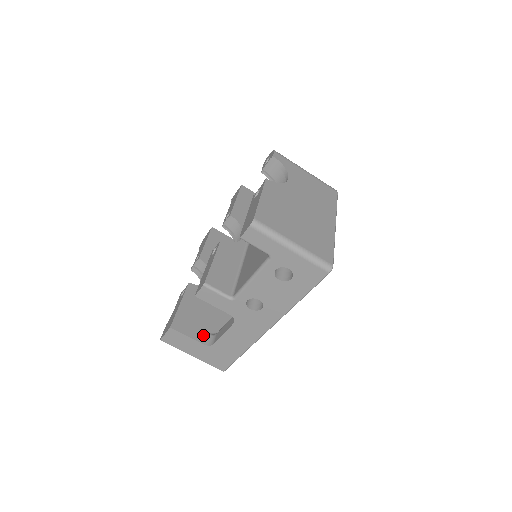
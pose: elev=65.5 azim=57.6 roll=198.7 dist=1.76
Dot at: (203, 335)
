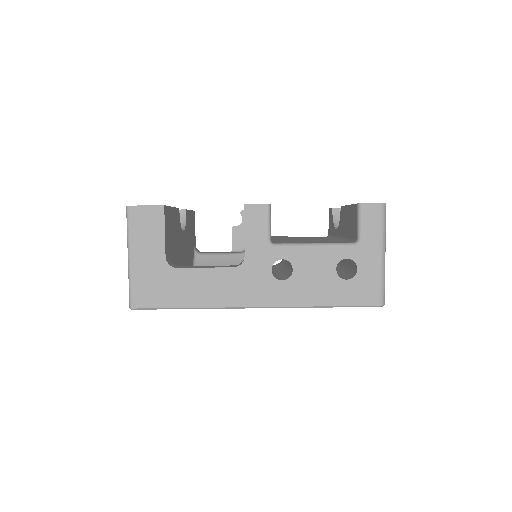
Dot at: (168, 252)
